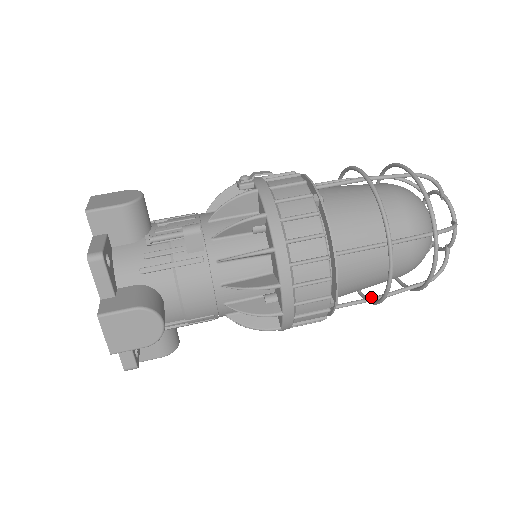
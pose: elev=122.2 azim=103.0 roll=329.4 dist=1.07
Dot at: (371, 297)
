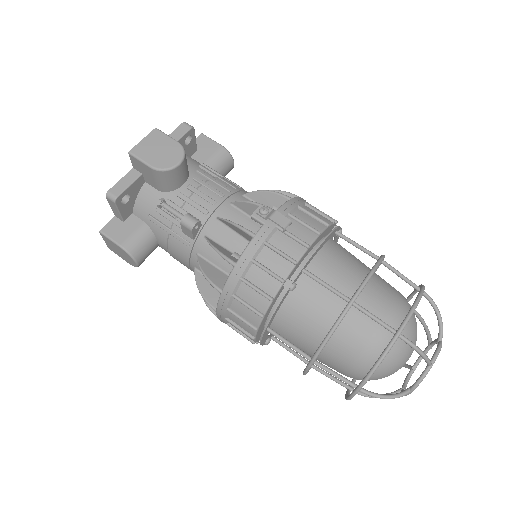
Dot at: (304, 359)
